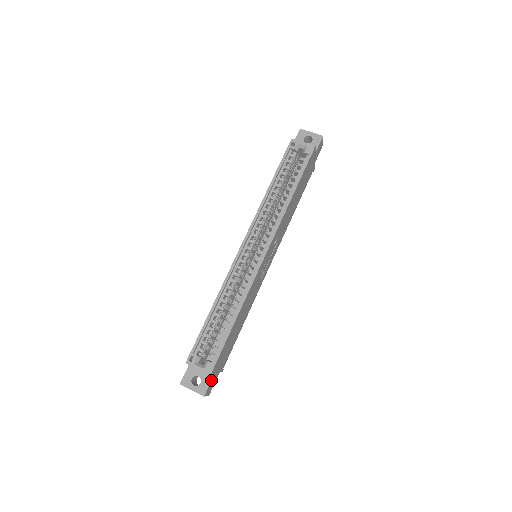
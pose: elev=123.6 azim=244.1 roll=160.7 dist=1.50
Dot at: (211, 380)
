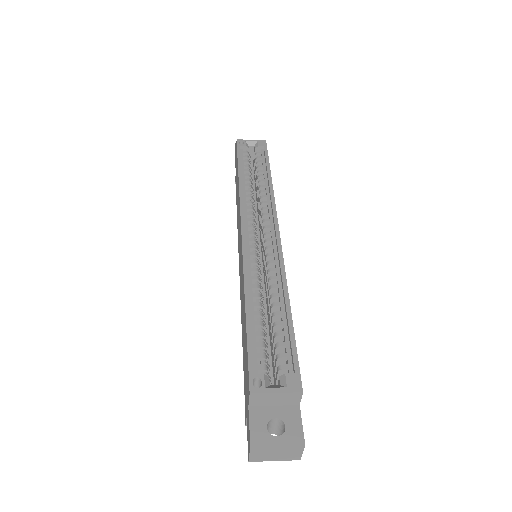
Dot at: (300, 413)
